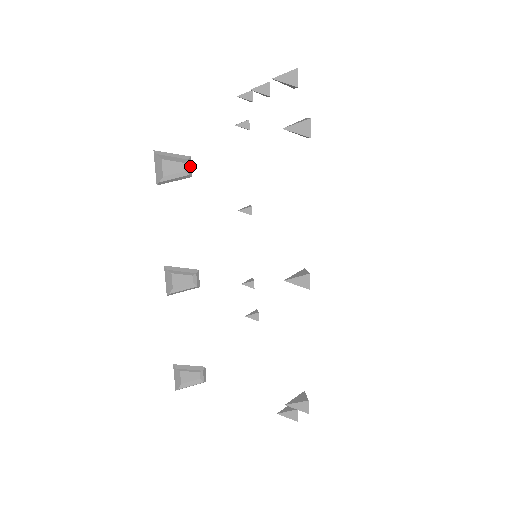
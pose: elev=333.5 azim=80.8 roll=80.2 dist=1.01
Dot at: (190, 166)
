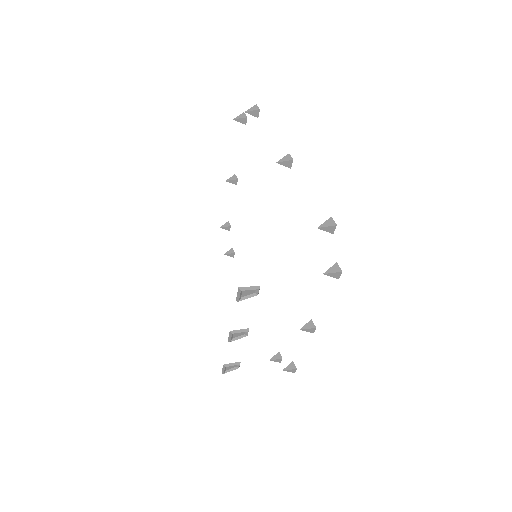
Dot at: occluded
